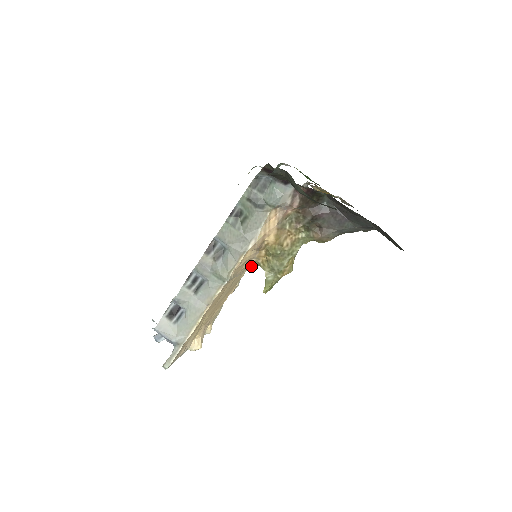
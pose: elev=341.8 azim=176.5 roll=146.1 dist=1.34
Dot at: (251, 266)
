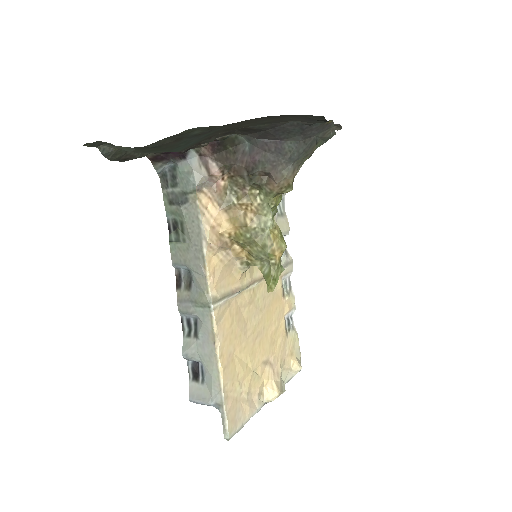
Dot at: (290, 269)
